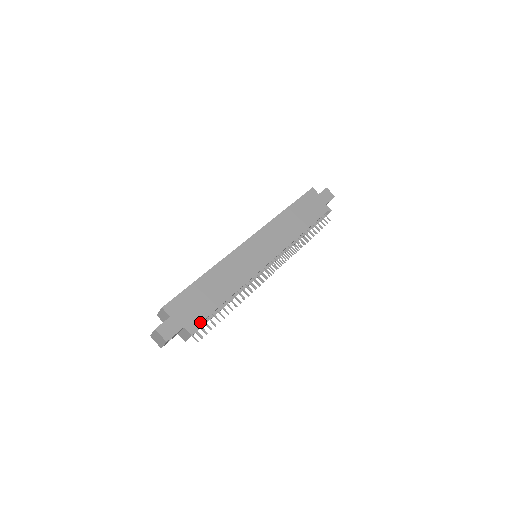
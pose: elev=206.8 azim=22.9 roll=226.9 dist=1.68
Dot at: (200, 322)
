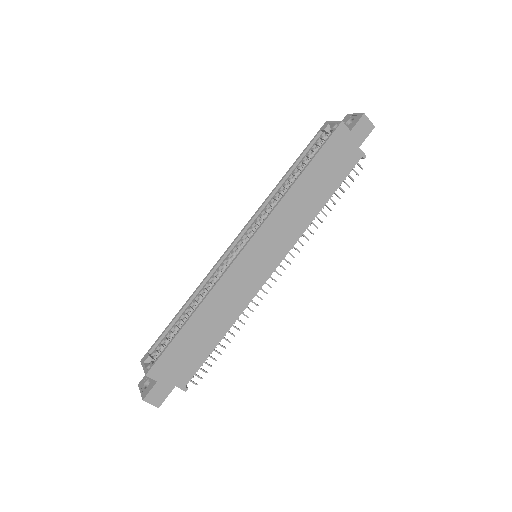
Dot at: (193, 374)
